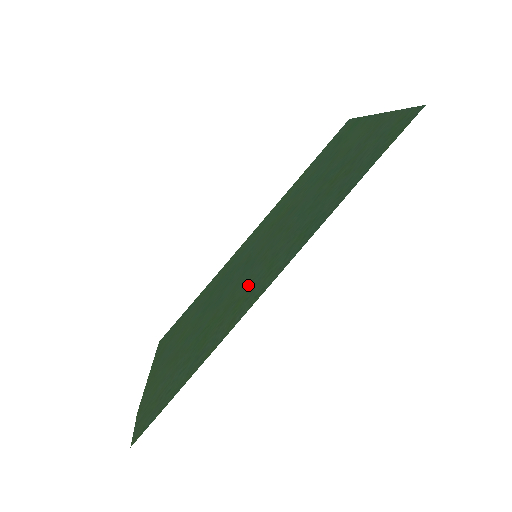
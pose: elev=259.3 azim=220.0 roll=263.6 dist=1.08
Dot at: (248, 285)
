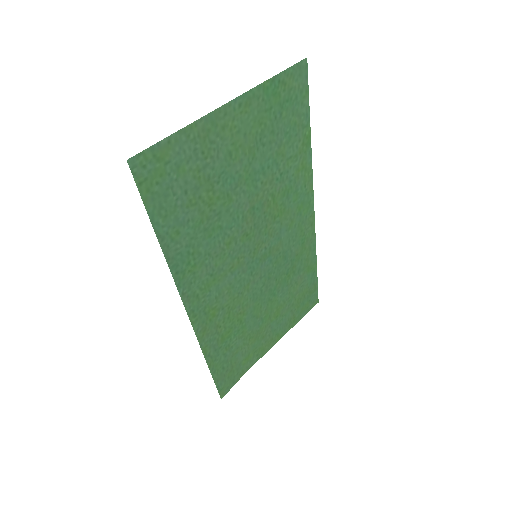
Dot at: (221, 296)
